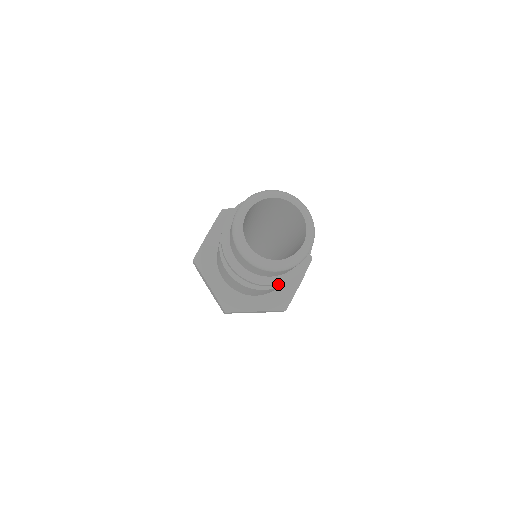
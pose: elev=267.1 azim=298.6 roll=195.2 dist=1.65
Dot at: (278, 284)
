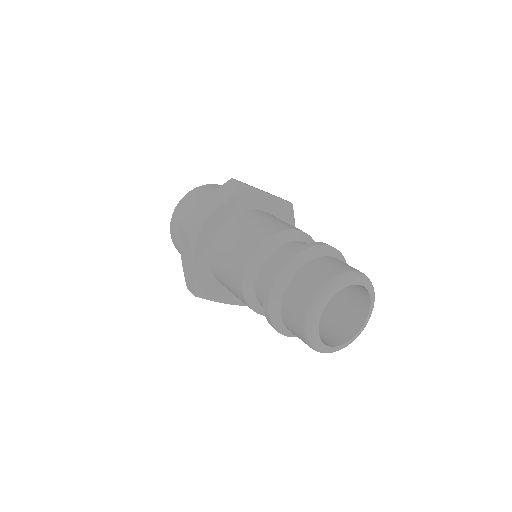
Dot at: occluded
